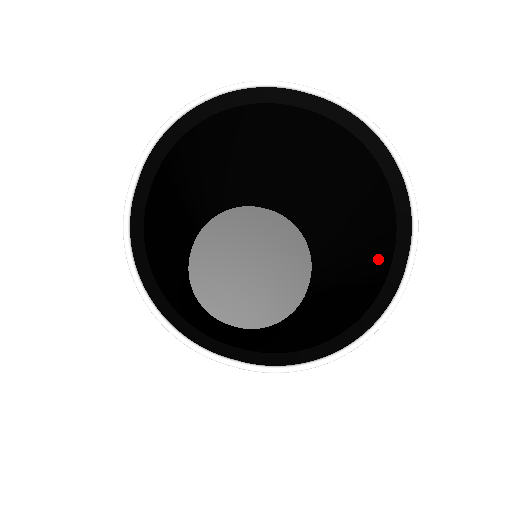
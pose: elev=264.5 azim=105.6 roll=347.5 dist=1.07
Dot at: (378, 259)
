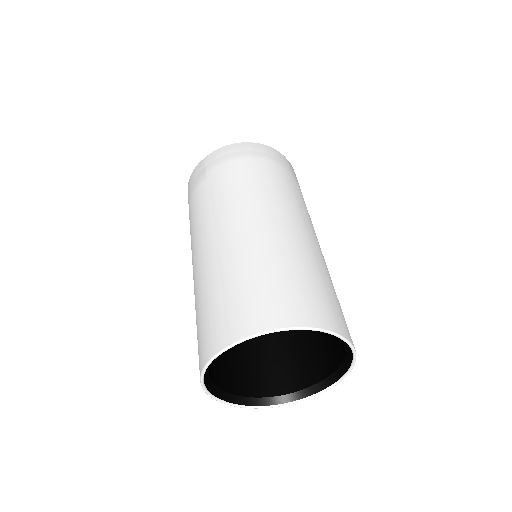
Dot at: (310, 364)
